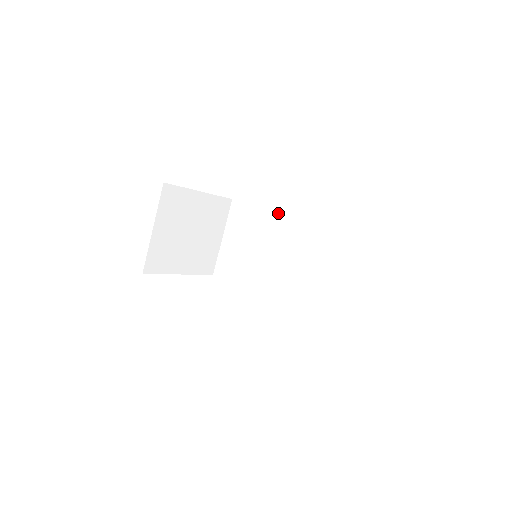
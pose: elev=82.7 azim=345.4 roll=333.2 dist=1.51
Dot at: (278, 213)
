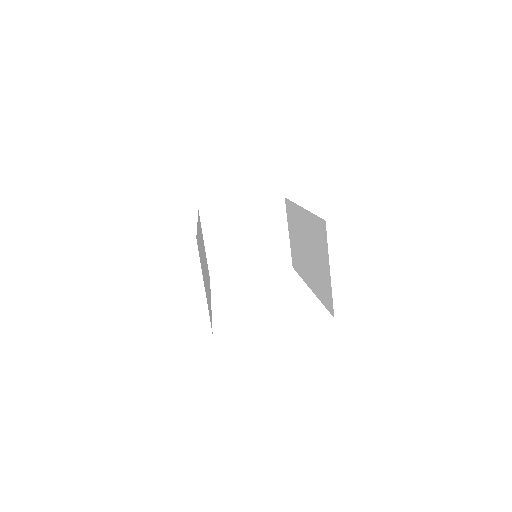
Dot at: (296, 205)
